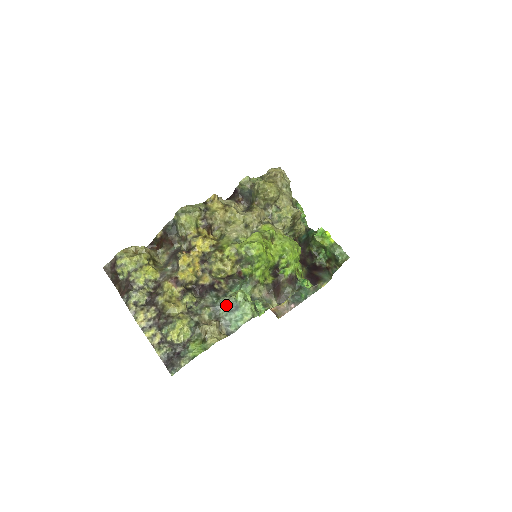
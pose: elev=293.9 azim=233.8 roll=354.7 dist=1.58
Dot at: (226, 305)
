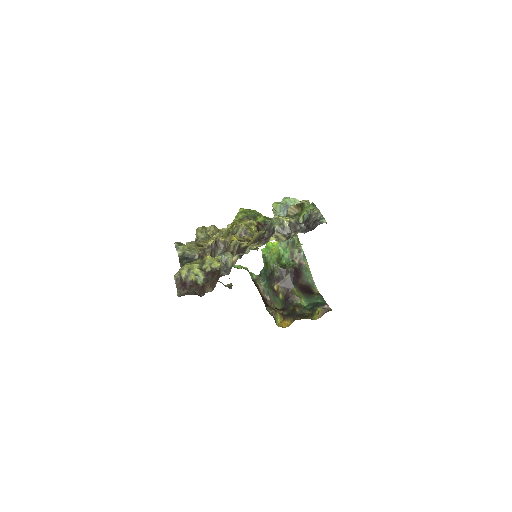
Dot at: occluded
